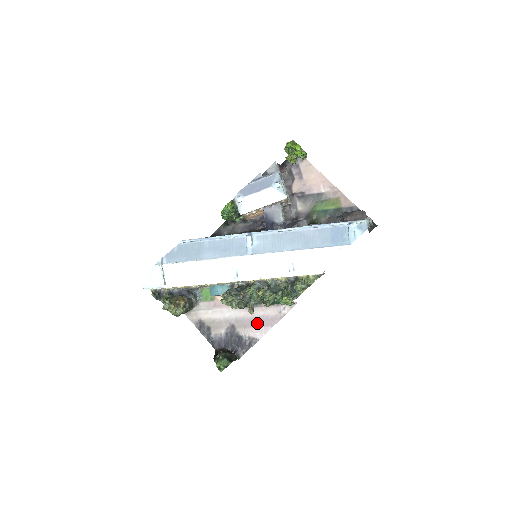
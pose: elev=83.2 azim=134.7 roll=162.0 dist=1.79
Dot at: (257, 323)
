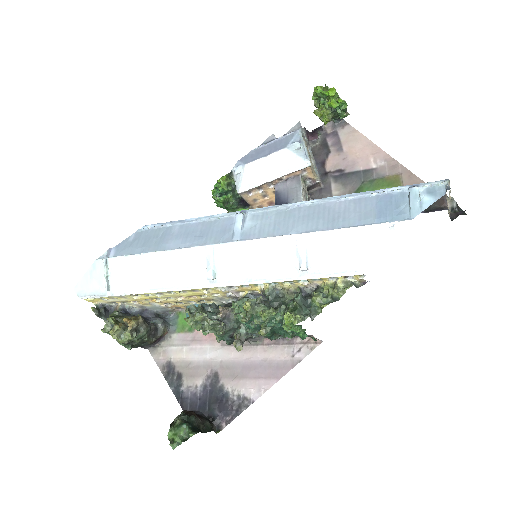
Dot at: (254, 372)
